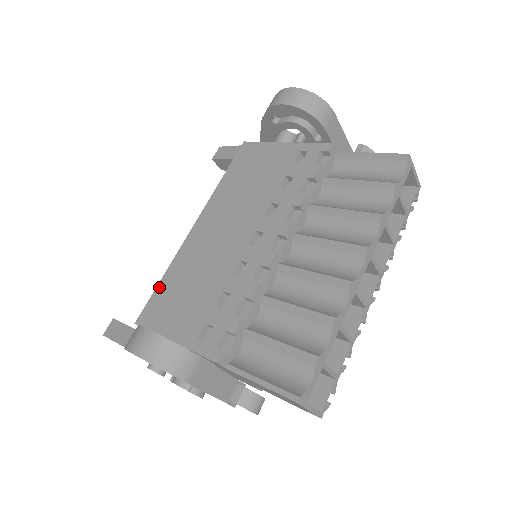
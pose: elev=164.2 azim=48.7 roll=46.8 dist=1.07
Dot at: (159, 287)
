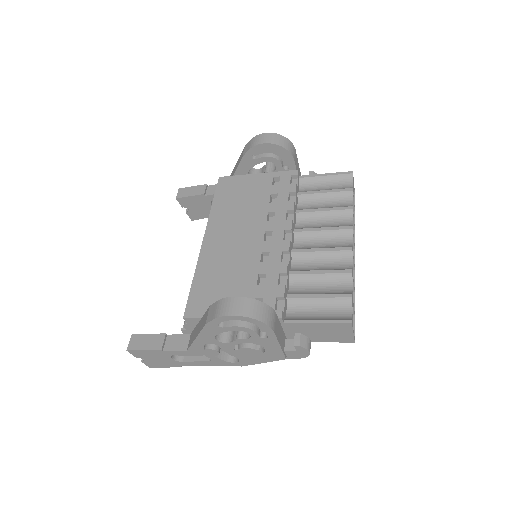
Dot at: (194, 287)
